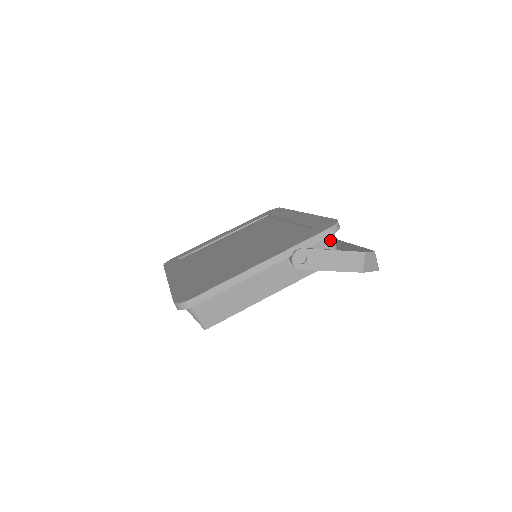
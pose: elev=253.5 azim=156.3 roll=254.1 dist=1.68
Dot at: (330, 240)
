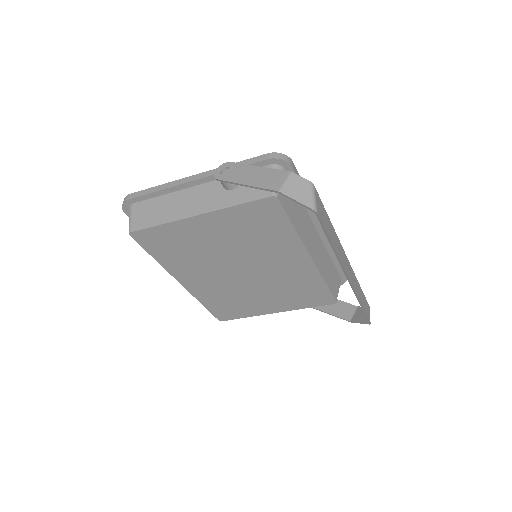
Dot at: occluded
